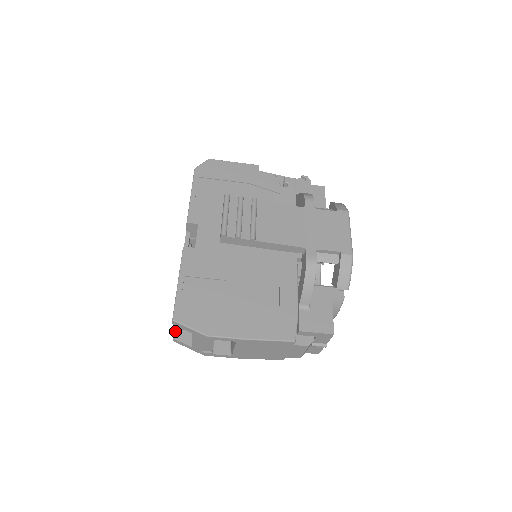
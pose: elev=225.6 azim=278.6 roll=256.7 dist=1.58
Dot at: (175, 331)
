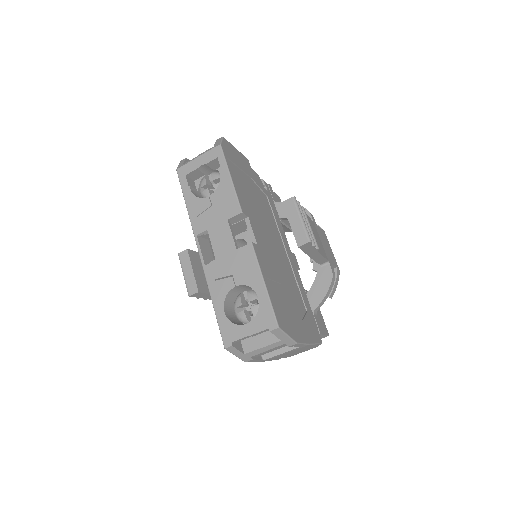
Dot at: (244, 338)
